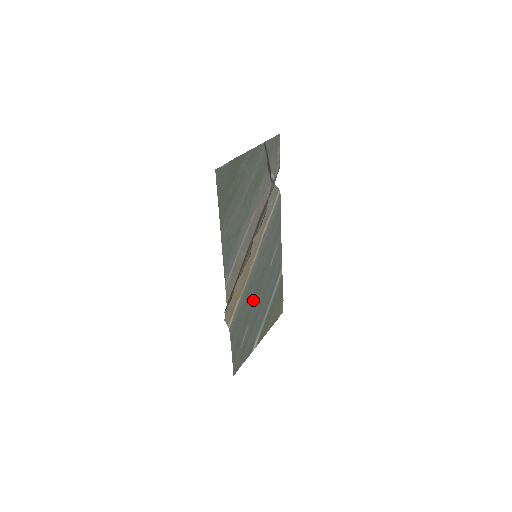
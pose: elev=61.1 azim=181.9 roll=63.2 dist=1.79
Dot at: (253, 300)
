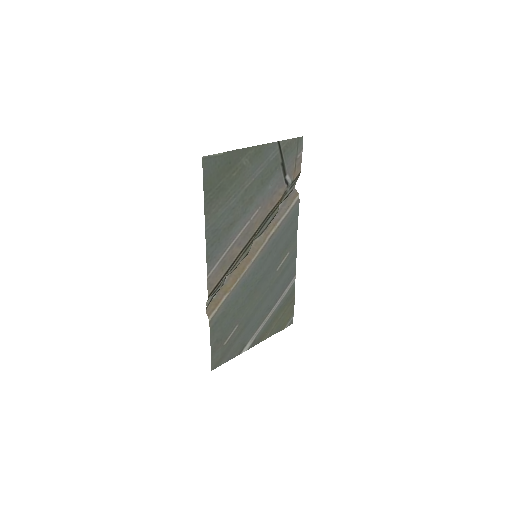
Dot at: (248, 300)
